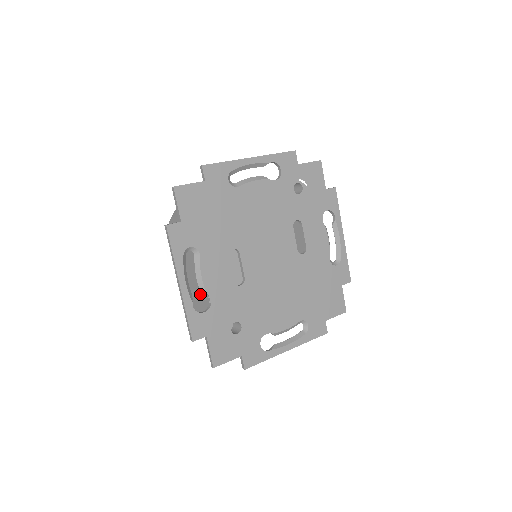
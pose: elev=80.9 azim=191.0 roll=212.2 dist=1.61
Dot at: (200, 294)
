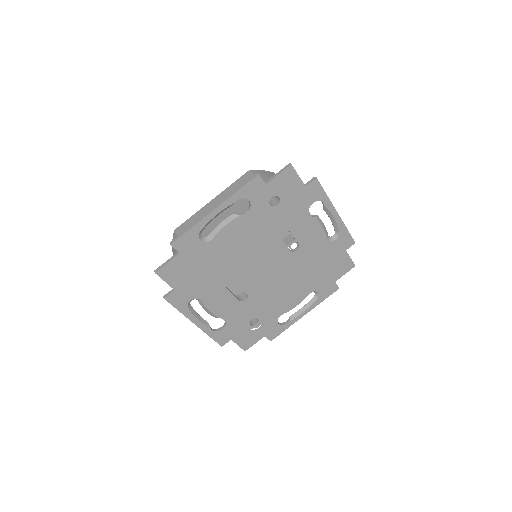
Dot at: occluded
